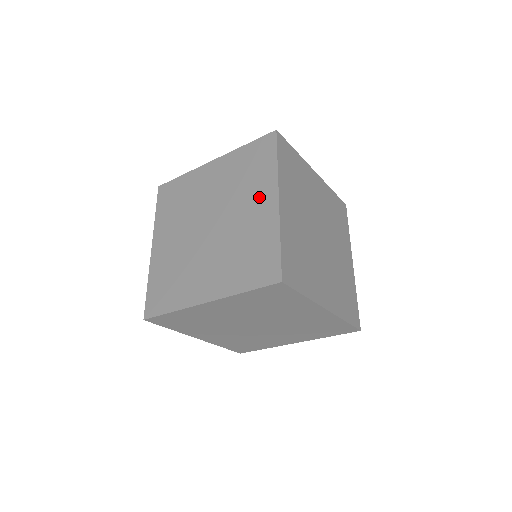
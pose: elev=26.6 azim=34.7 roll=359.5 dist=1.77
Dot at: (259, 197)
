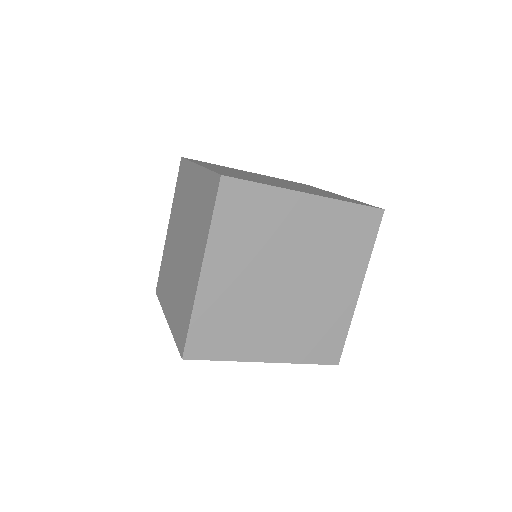
Dot at: (319, 190)
